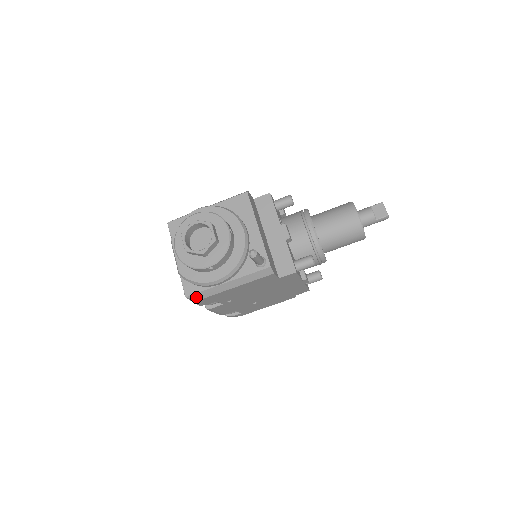
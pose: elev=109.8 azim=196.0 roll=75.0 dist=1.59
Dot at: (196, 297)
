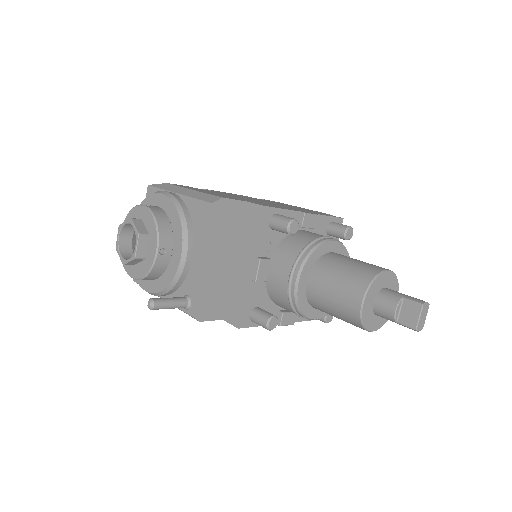
Dot at: occluded
